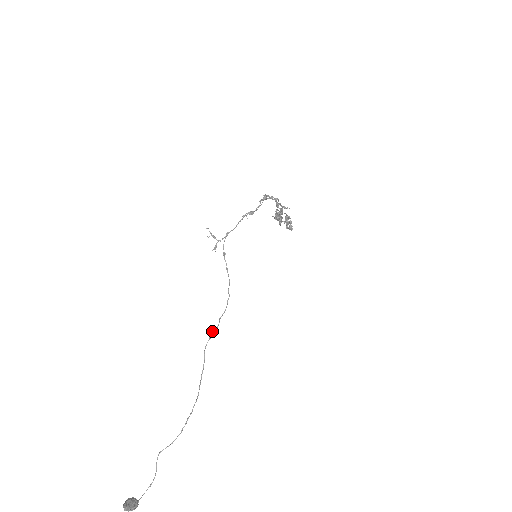
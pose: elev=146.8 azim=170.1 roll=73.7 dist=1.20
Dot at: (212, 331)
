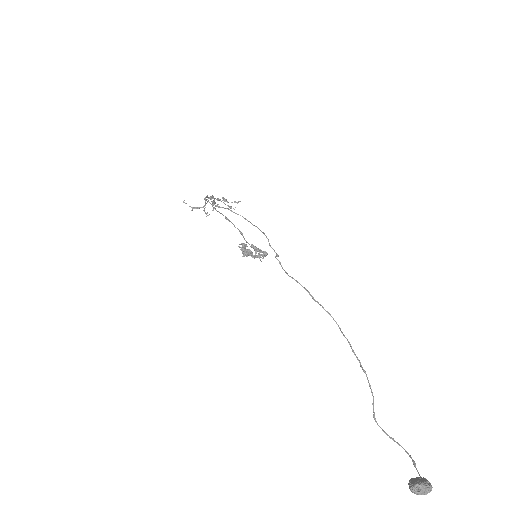
Dot at: occluded
